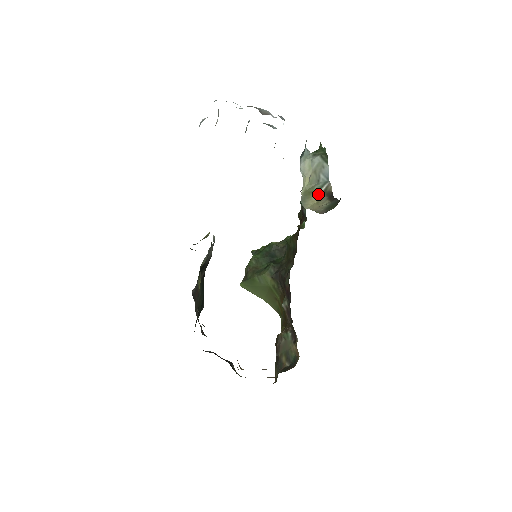
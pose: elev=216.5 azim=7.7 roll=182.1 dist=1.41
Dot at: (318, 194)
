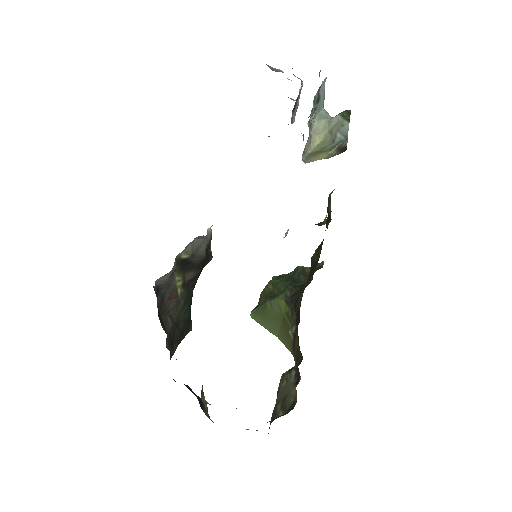
Dot at: (329, 152)
